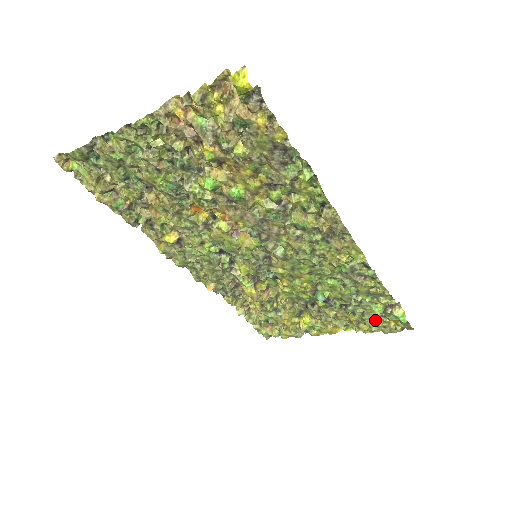
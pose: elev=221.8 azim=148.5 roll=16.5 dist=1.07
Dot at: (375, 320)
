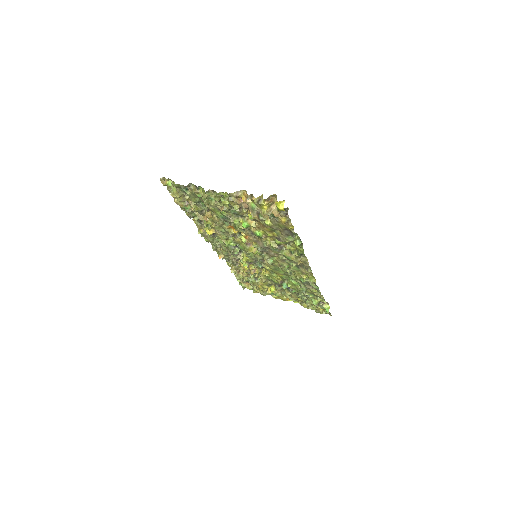
Dot at: (312, 305)
